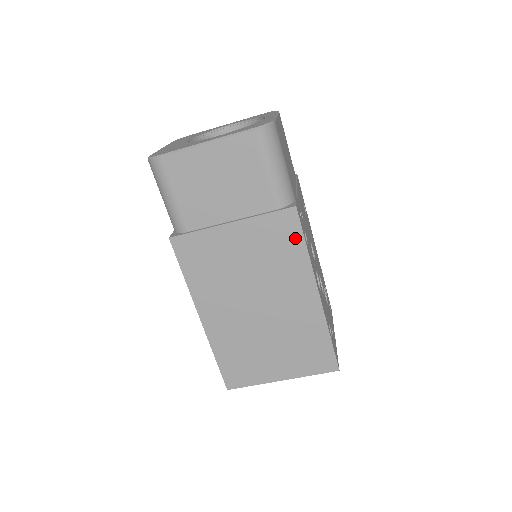
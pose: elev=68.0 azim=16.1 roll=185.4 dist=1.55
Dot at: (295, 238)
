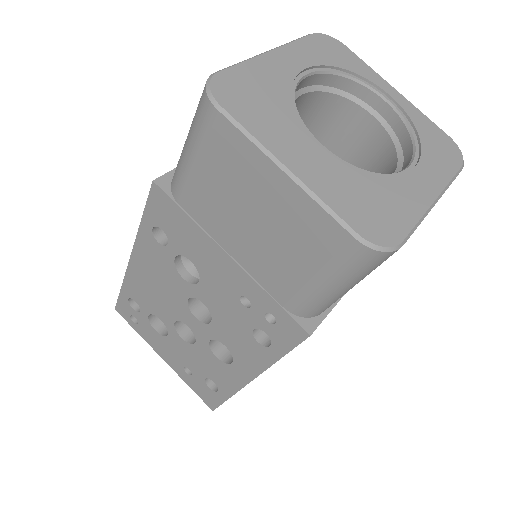
Dot at: occluded
